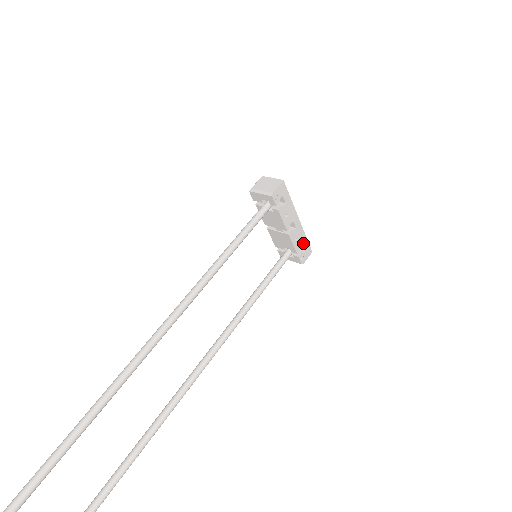
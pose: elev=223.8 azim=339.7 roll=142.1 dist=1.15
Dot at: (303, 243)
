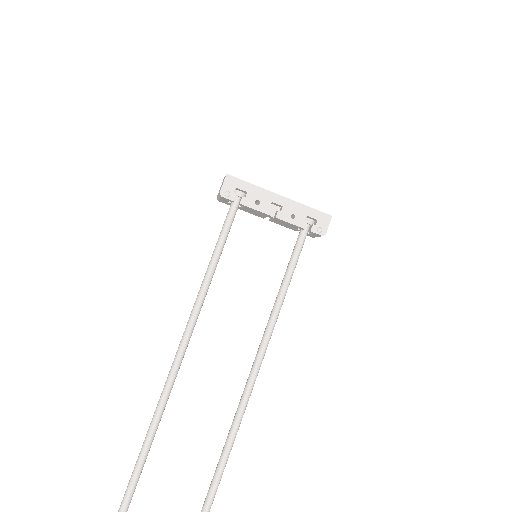
Dot at: (308, 214)
